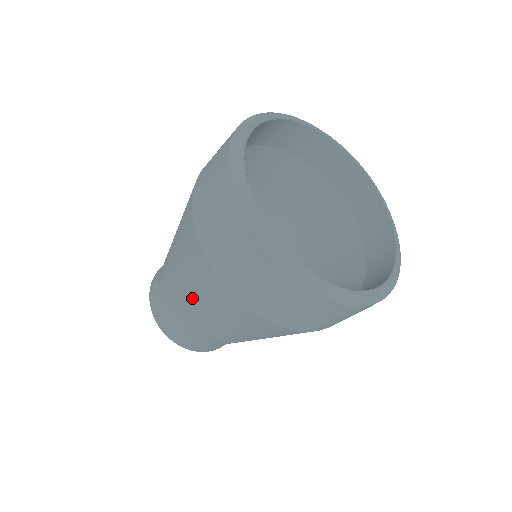
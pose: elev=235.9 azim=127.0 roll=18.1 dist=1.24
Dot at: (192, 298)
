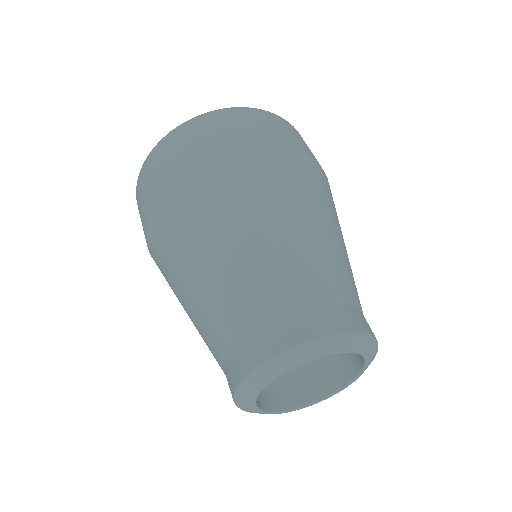
Dot at: (197, 248)
